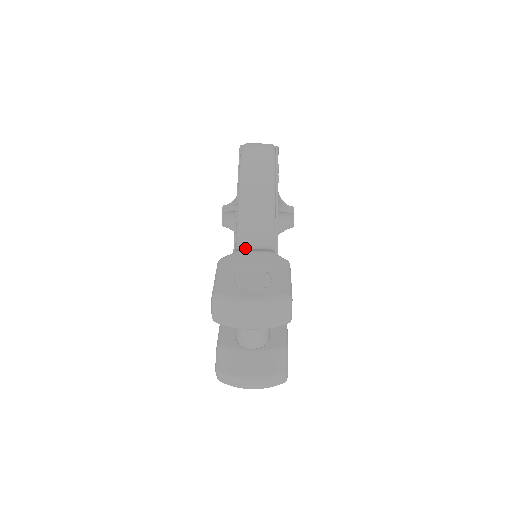
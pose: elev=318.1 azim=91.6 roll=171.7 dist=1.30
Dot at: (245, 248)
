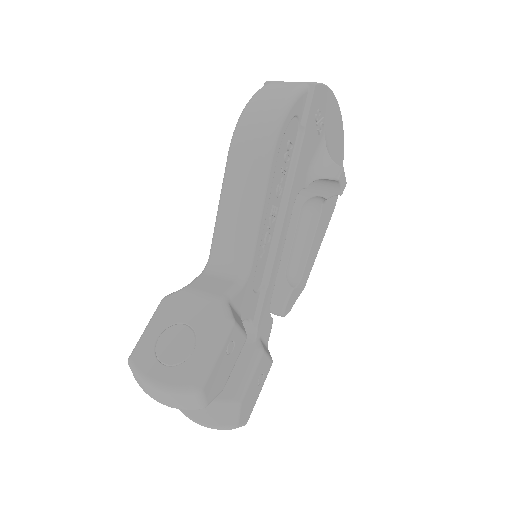
Dot at: (210, 273)
